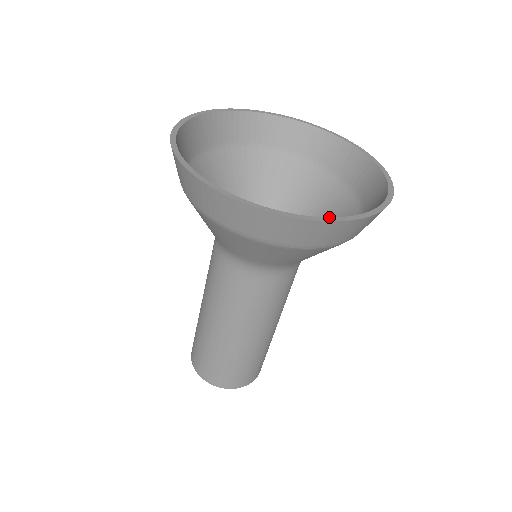
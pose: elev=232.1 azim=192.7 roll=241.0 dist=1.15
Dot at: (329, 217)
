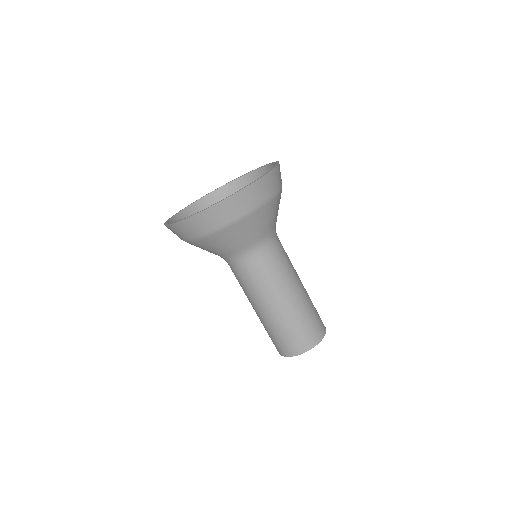
Dot at: (269, 171)
